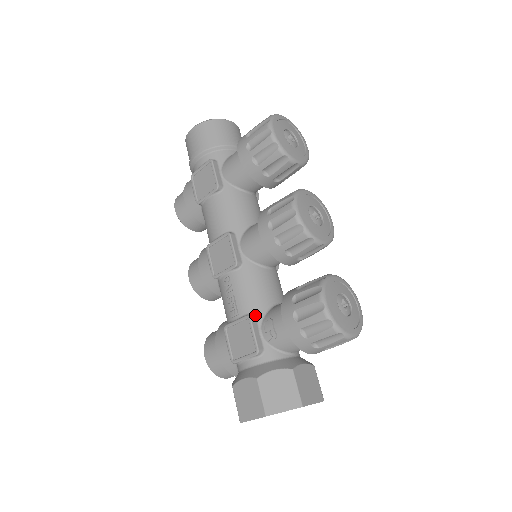
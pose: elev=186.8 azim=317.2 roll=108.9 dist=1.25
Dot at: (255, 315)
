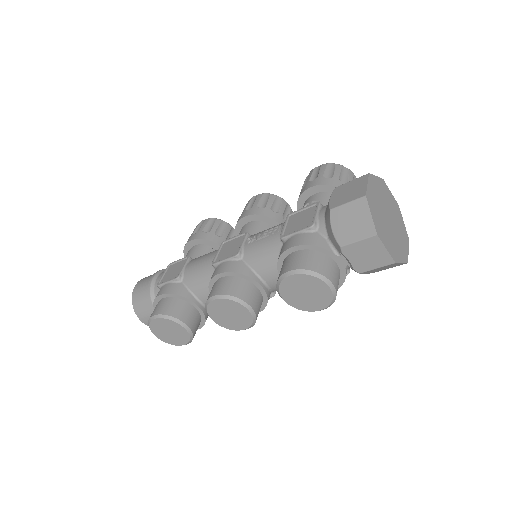
Dot at: occluded
